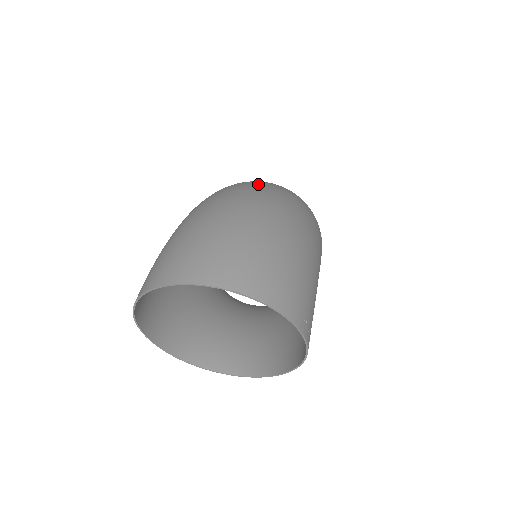
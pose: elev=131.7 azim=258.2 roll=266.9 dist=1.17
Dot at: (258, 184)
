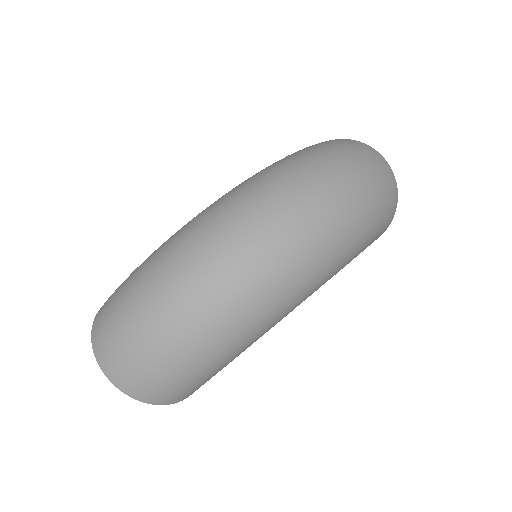
Dot at: (216, 272)
